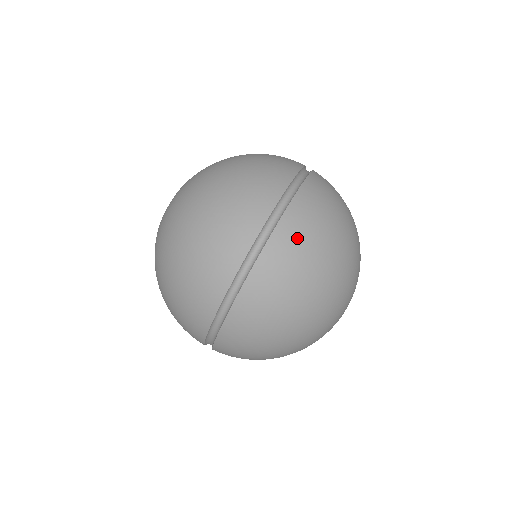
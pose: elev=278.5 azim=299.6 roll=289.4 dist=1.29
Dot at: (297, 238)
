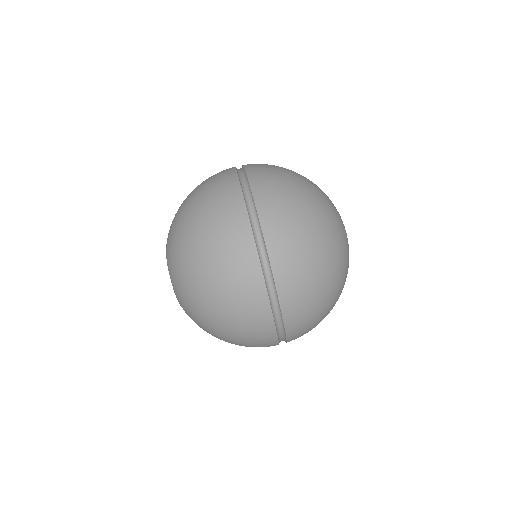
Dot at: (295, 280)
